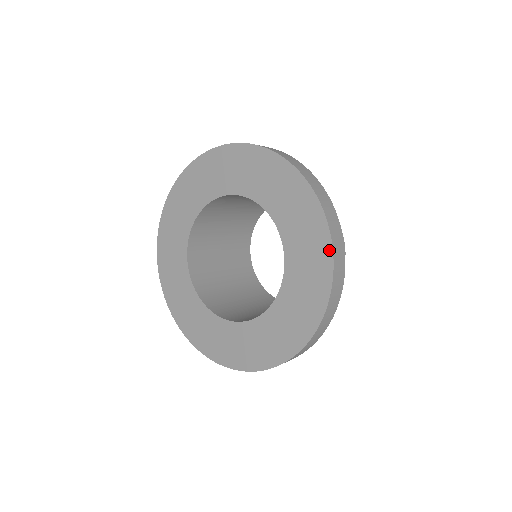
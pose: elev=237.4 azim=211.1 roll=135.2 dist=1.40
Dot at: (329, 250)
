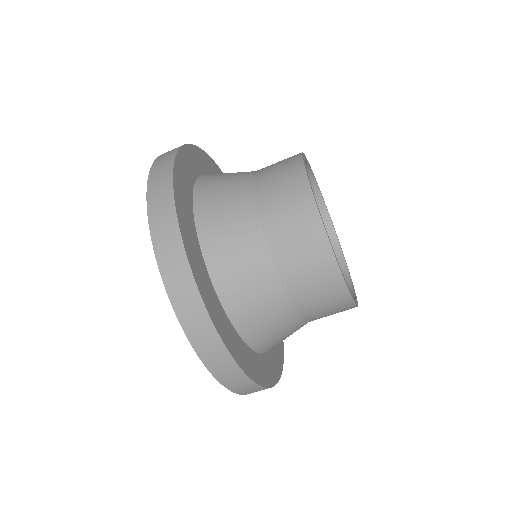
Dot at: (155, 247)
